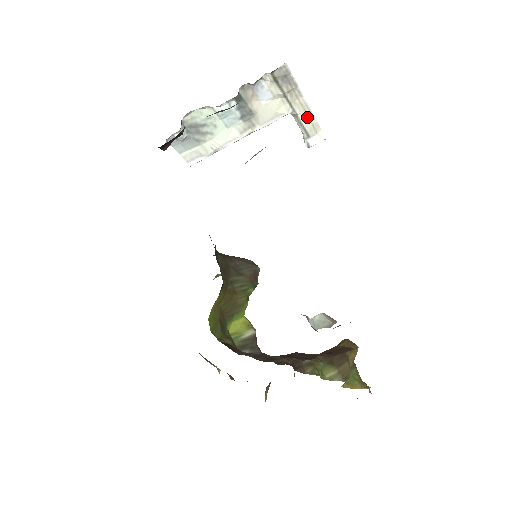
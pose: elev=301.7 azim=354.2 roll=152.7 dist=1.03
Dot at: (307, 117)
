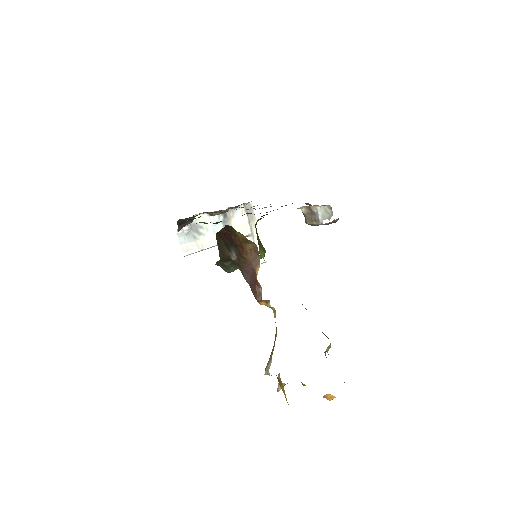
Dot at: occluded
